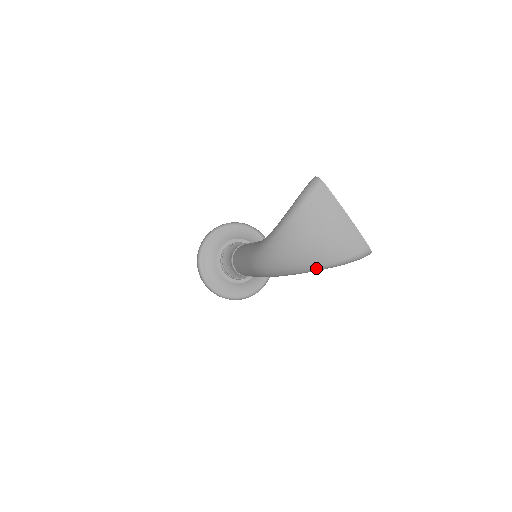
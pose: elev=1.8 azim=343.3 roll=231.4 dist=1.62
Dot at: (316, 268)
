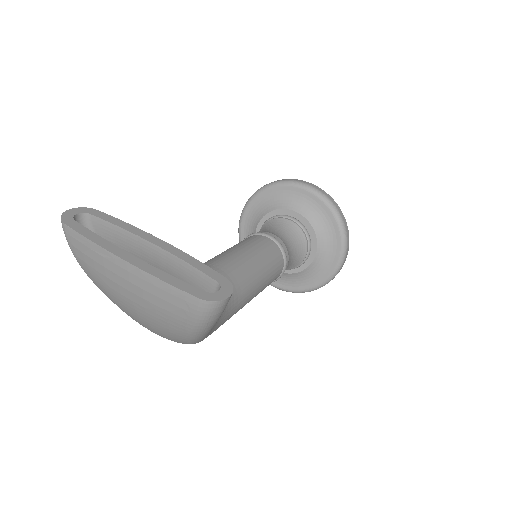
Dot at: (188, 343)
